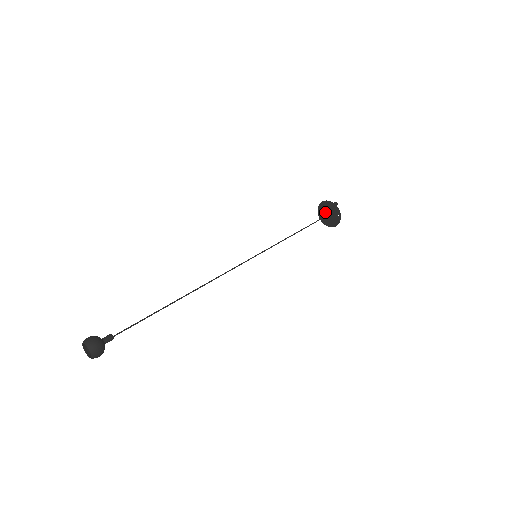
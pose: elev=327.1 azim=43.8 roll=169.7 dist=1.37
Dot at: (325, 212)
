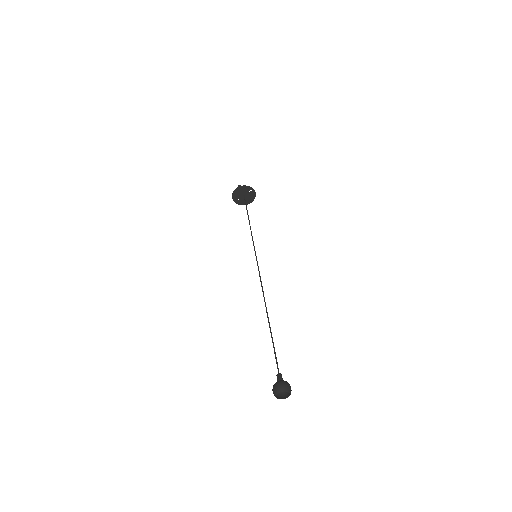
Dot at: (240, 197)
